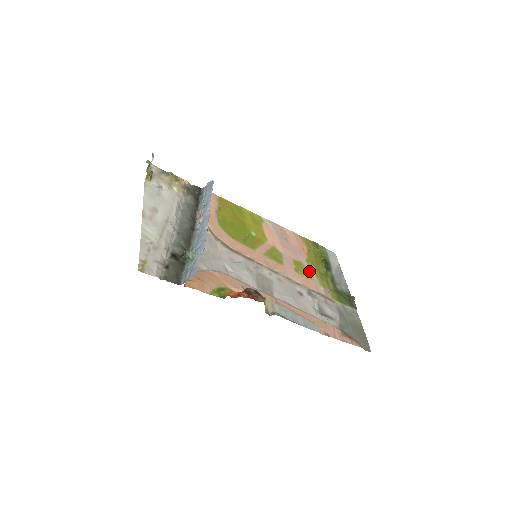
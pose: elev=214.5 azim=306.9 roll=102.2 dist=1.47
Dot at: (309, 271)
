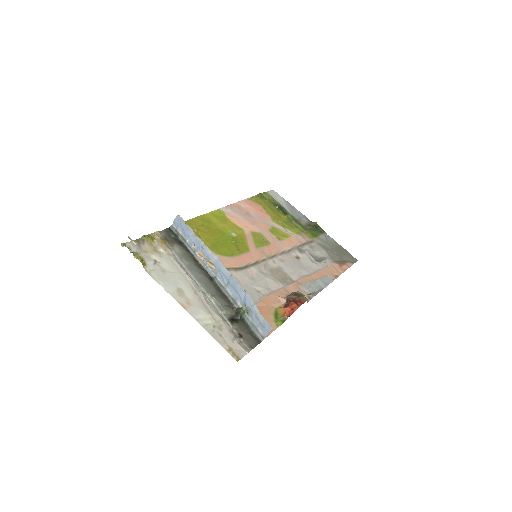
Dot at: (282, 230)
